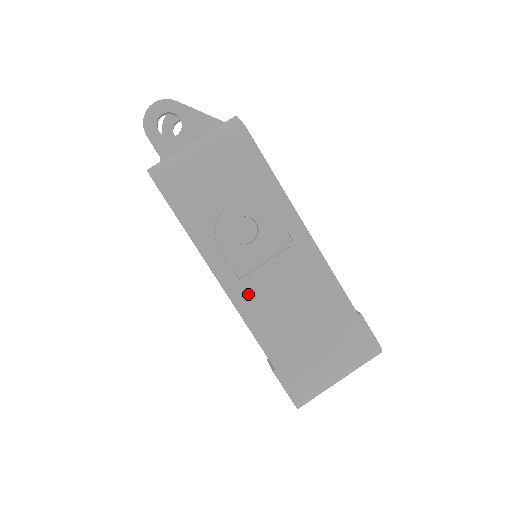
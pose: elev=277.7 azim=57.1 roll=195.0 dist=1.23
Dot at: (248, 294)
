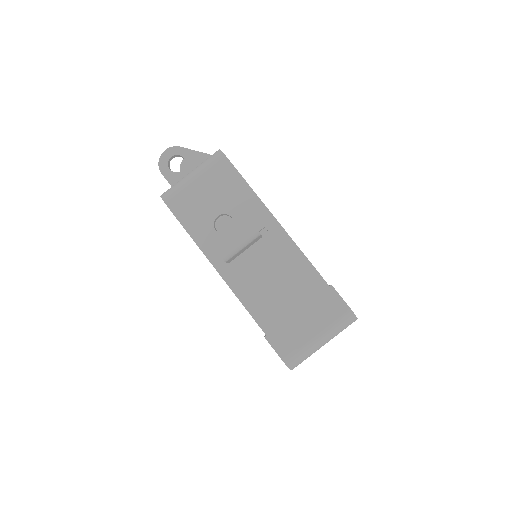
Dot at: (238, 276)
